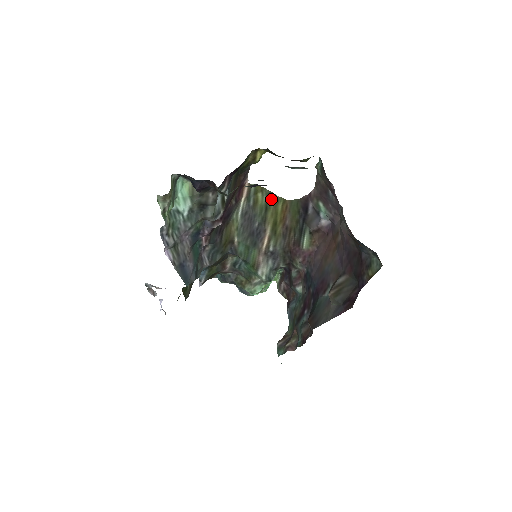
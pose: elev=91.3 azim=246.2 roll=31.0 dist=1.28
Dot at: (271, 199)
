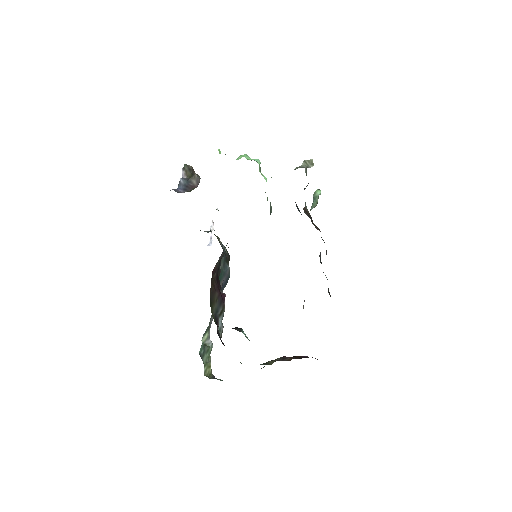
Dot at: occluded
